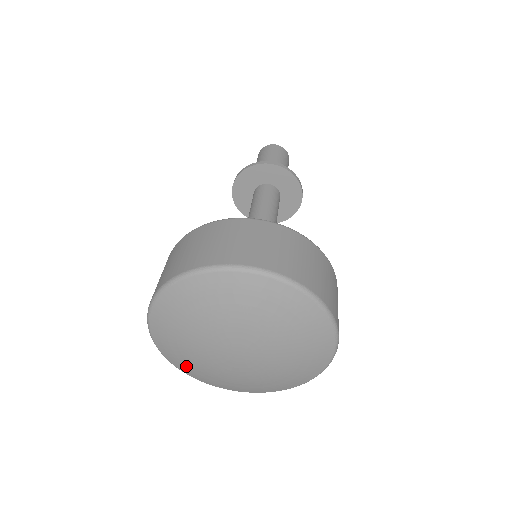
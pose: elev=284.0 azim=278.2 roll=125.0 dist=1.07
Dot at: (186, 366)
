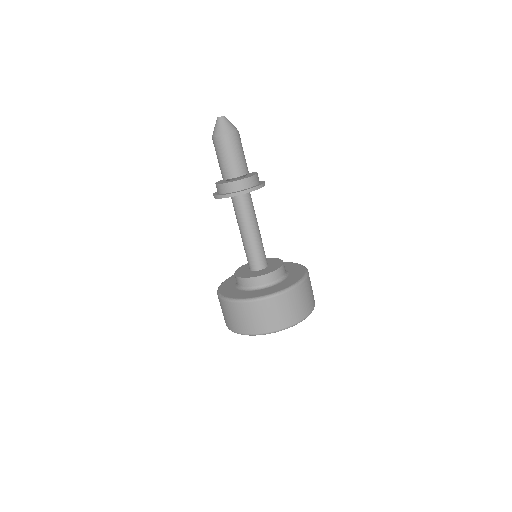
Dot at: occluded
